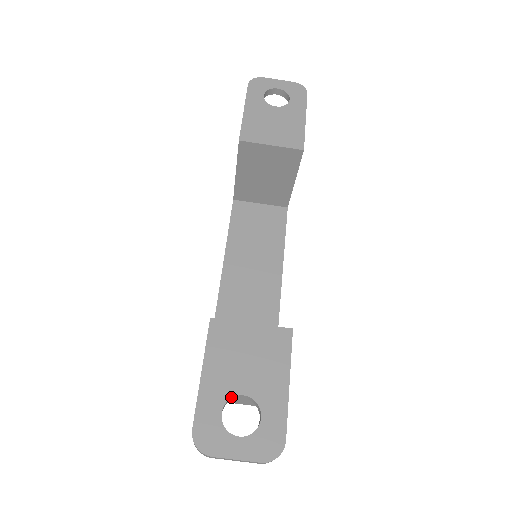
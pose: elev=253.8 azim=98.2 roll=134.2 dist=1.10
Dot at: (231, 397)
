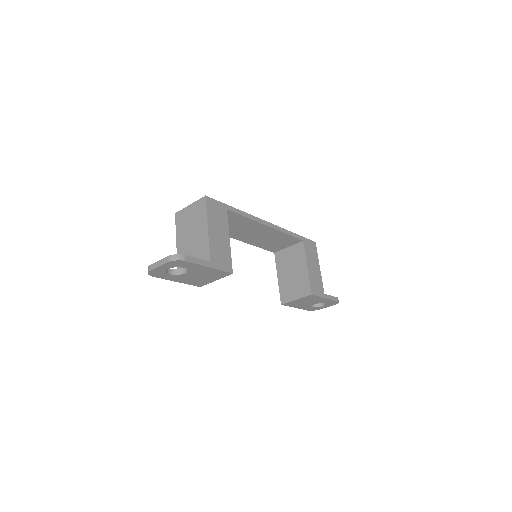
Dot at: occluded
